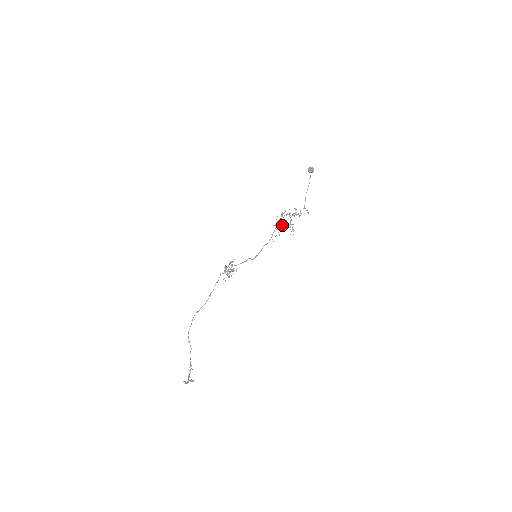
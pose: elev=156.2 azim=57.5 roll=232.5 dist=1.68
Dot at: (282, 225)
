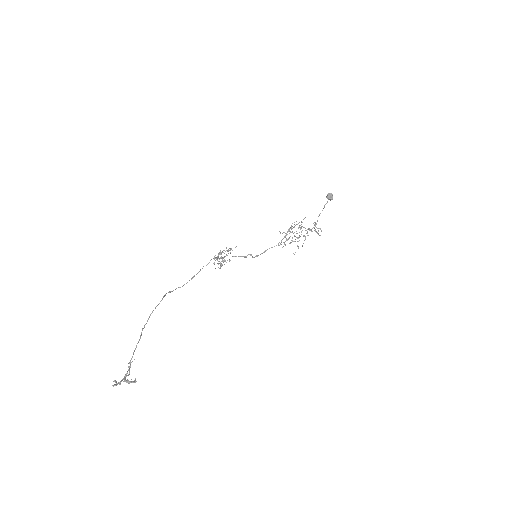
Dot at: (294, 235)
